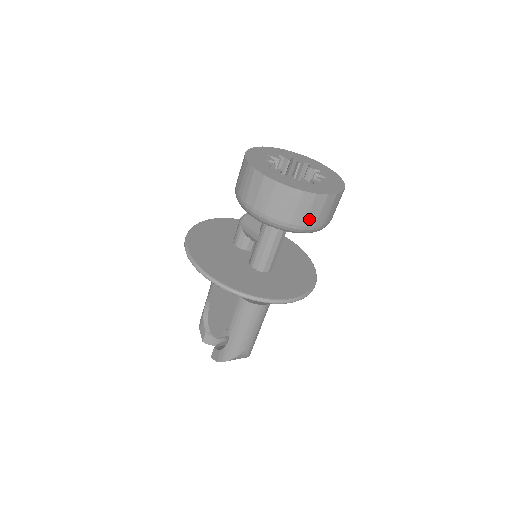
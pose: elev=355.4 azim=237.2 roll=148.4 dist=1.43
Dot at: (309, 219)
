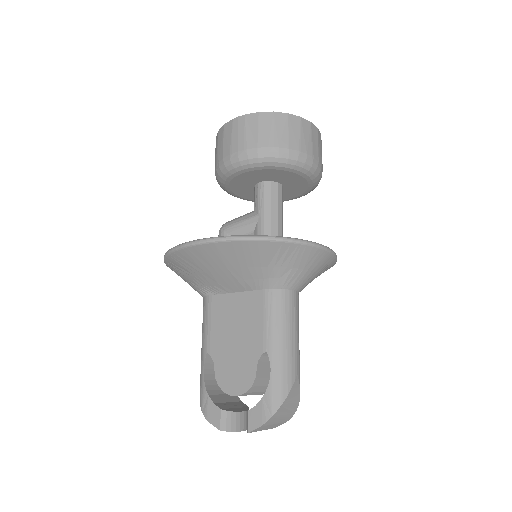
Dot at: (313, 150)
